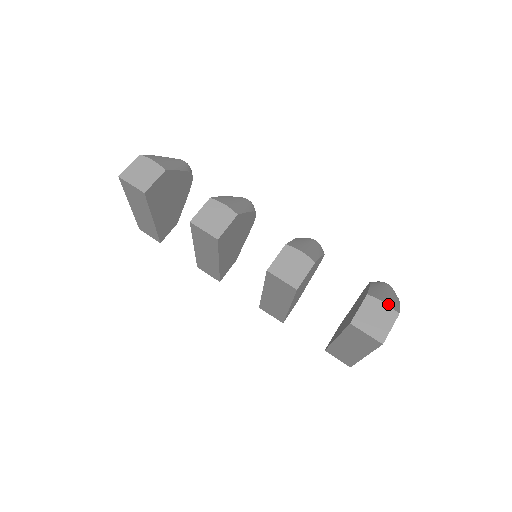
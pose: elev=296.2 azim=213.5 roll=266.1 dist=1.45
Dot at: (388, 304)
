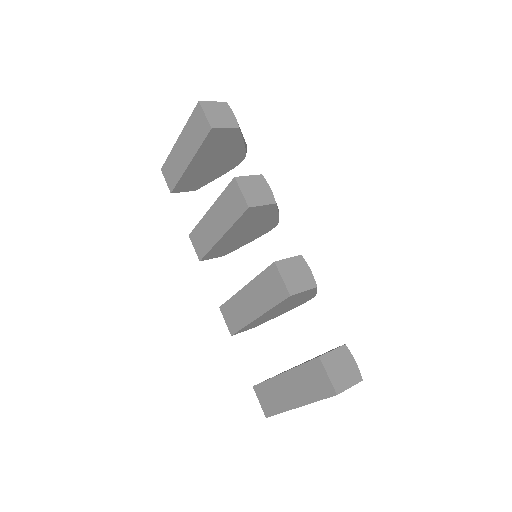
Dot at: occluded
